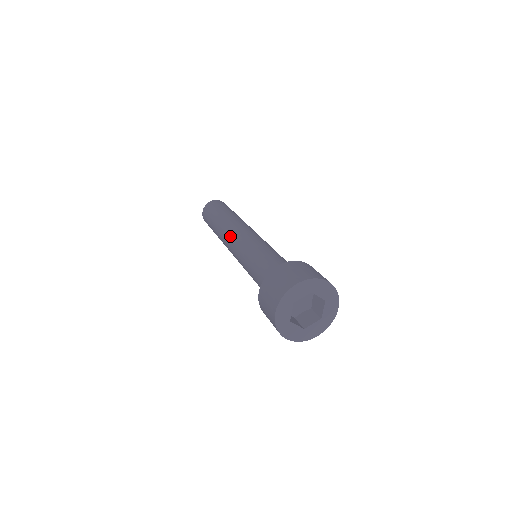
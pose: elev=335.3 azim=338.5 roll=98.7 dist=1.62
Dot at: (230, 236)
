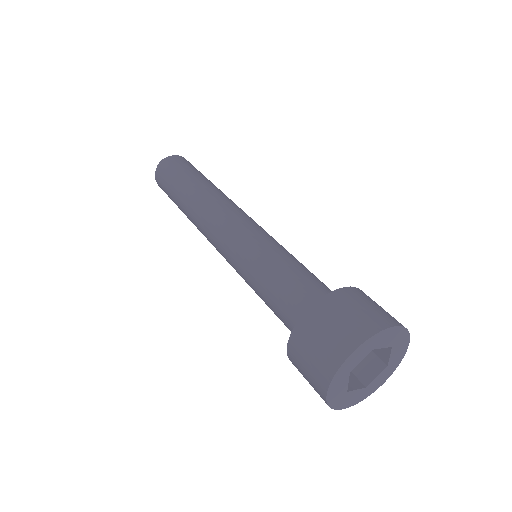
Dot at: (225, 211)
